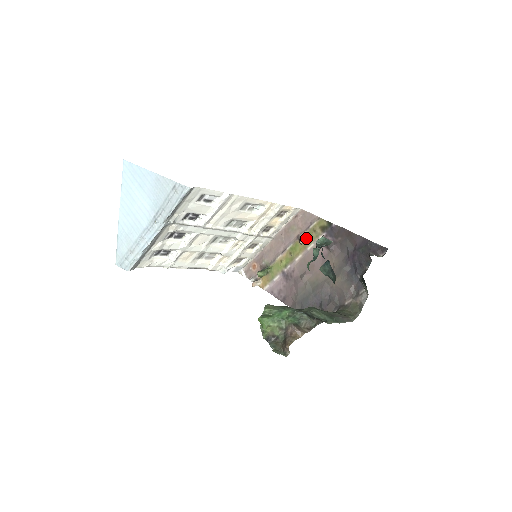
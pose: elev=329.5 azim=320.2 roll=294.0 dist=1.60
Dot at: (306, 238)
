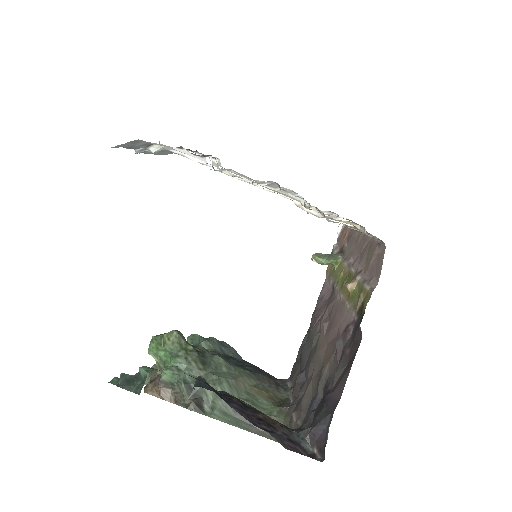
Dot at: (354, 289)
